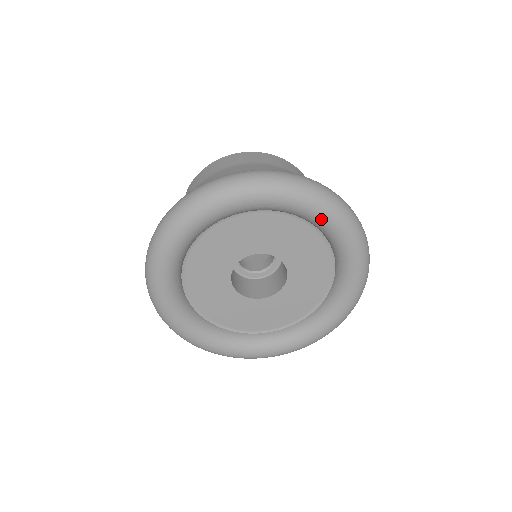
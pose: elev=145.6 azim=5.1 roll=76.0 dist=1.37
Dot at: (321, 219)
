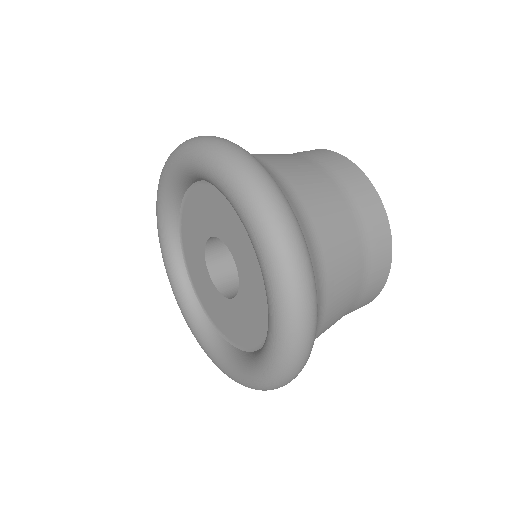
Dot at: (270, 320)
